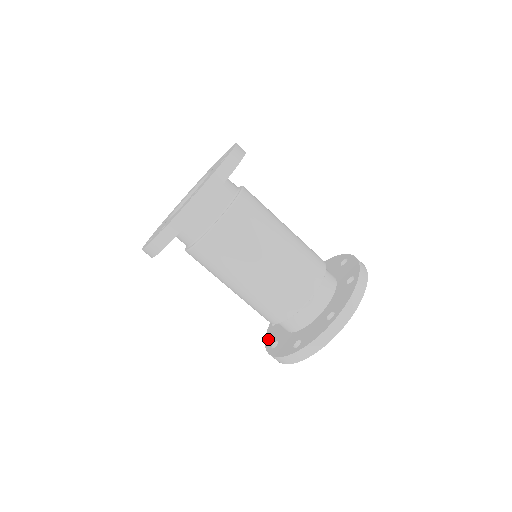
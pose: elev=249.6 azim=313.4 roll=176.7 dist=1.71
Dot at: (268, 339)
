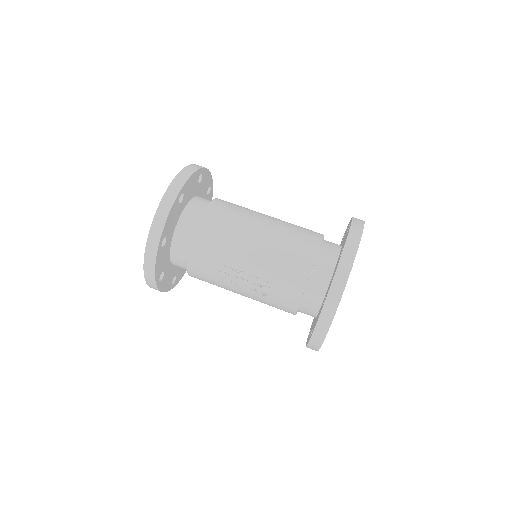
Dot at: occluded
